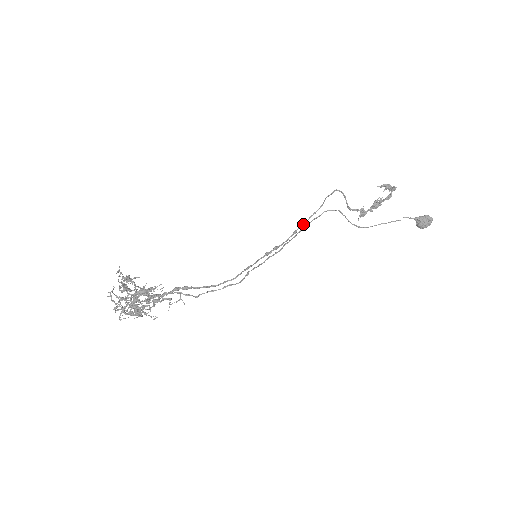
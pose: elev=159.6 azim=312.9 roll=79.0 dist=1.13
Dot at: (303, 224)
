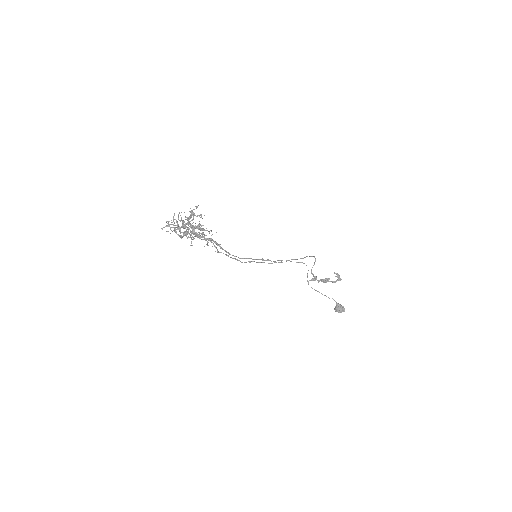
Dot at: (288, 260)
